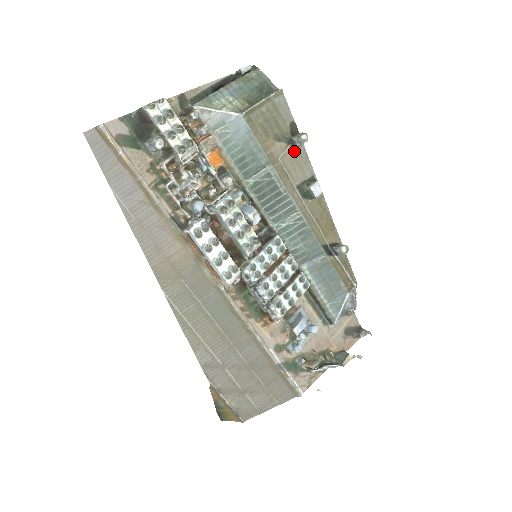
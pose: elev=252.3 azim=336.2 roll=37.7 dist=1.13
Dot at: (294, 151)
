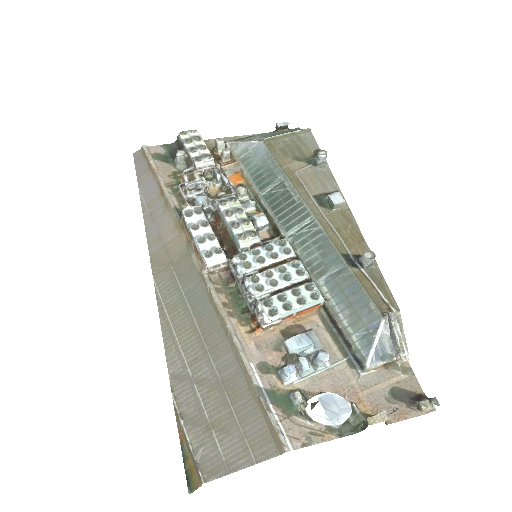
Dot at: (316, 170)
